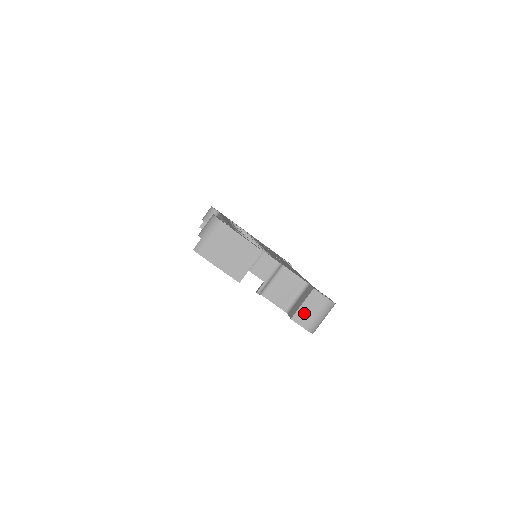
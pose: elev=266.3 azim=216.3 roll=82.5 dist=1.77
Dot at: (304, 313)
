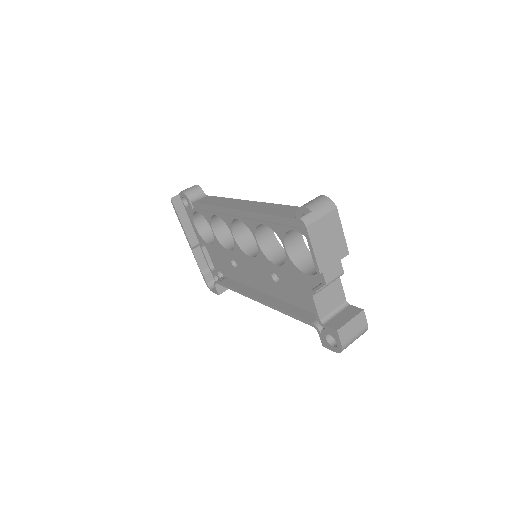
Dot at: (348, 329)
